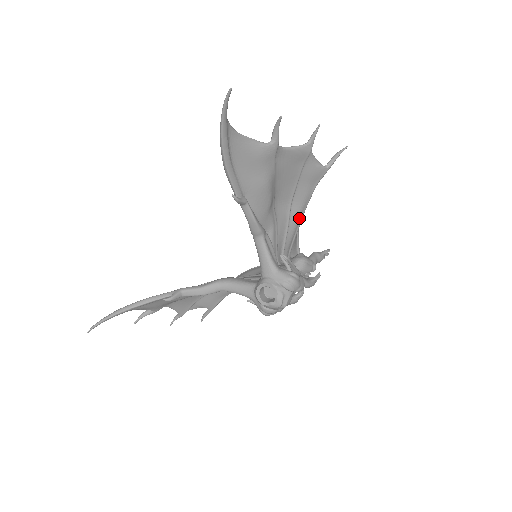
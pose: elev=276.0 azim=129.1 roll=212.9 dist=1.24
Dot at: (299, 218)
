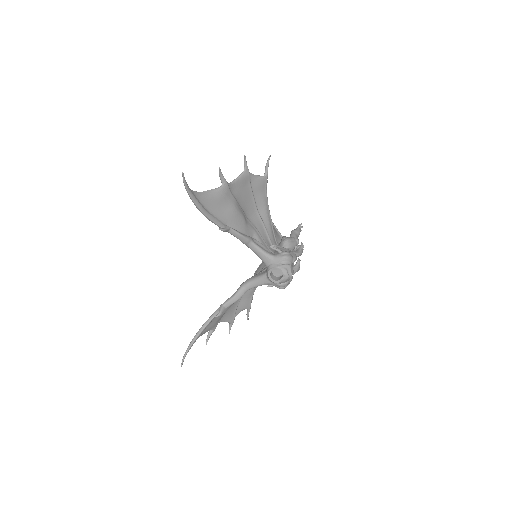
Dot at: (268, 216)
